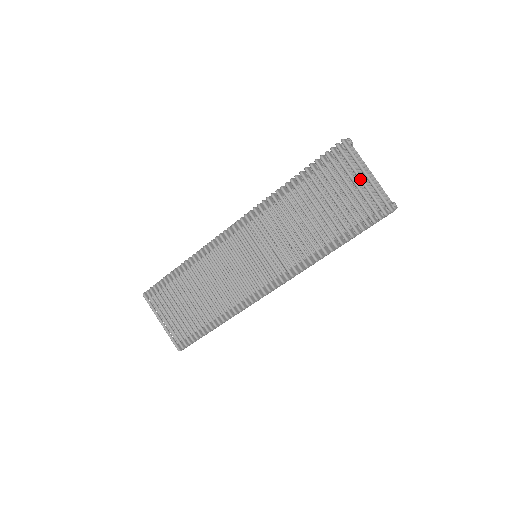
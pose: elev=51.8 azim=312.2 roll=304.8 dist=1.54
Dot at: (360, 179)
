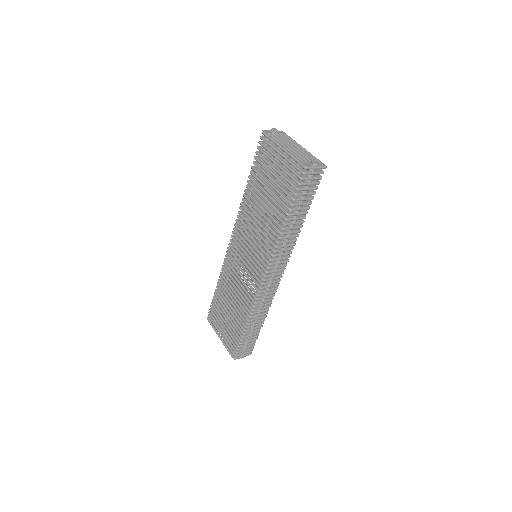
Dot at: (279, 154)
